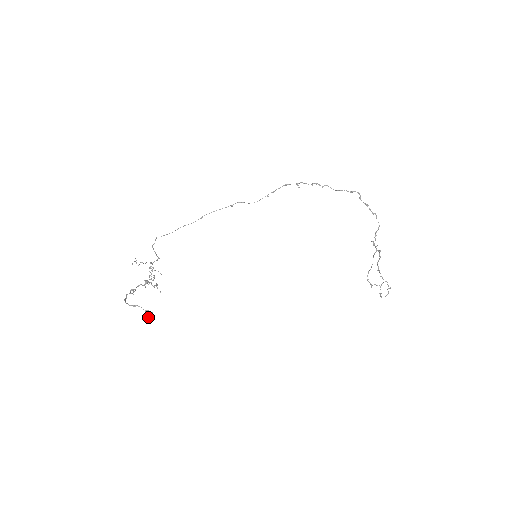
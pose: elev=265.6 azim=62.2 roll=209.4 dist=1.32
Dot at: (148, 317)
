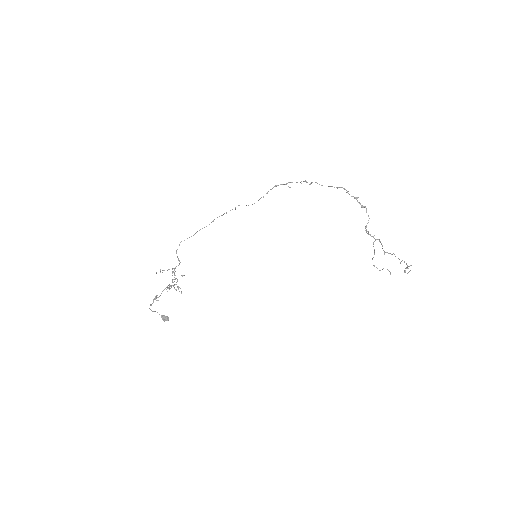
Dot at: (164, 321)
